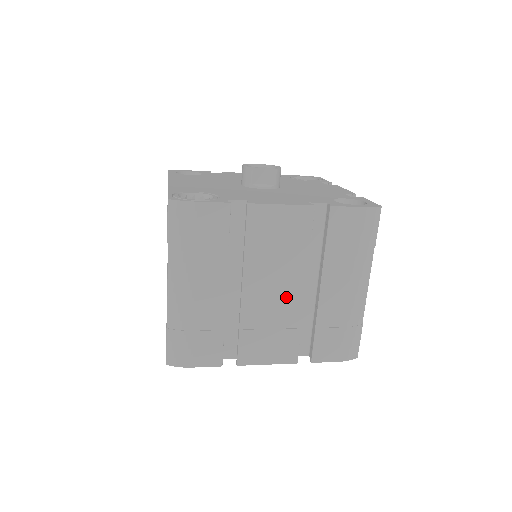
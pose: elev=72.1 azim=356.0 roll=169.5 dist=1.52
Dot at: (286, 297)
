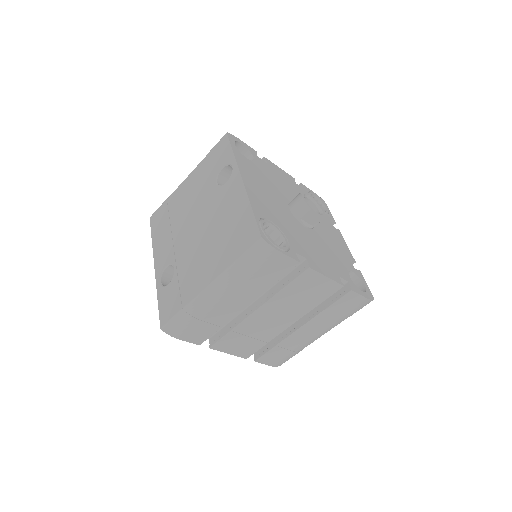
Dot at: (277, 324)
